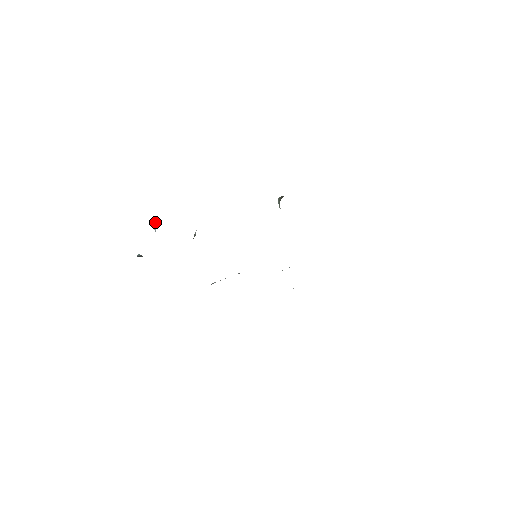
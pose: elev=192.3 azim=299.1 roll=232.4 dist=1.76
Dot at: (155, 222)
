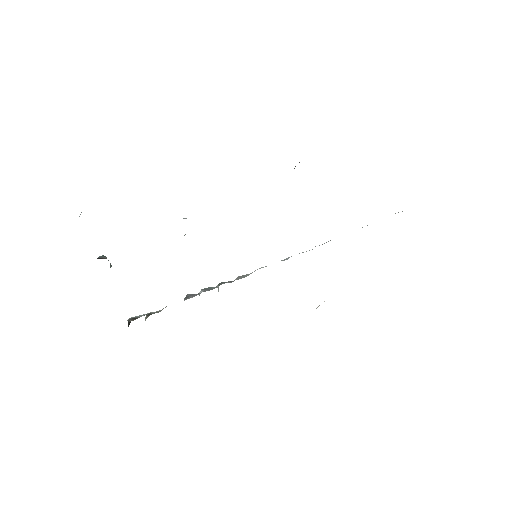
Dot at: occluded
